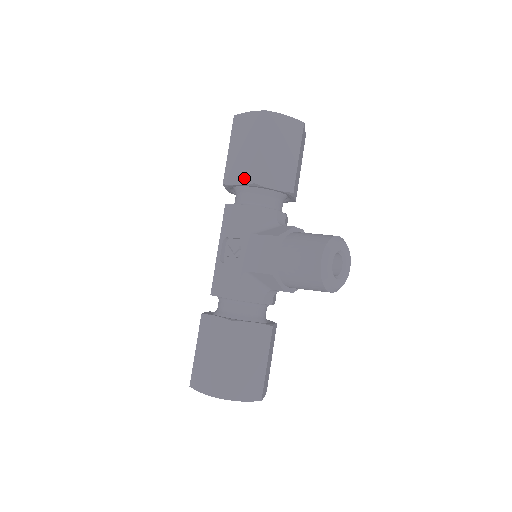
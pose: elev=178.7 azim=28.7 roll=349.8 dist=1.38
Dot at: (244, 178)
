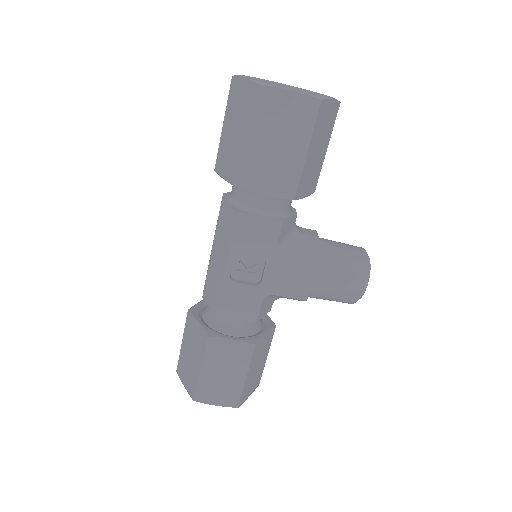
Dot at: (278, 189)
